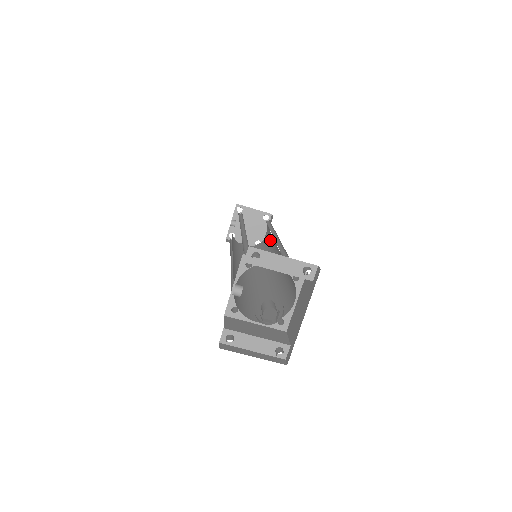
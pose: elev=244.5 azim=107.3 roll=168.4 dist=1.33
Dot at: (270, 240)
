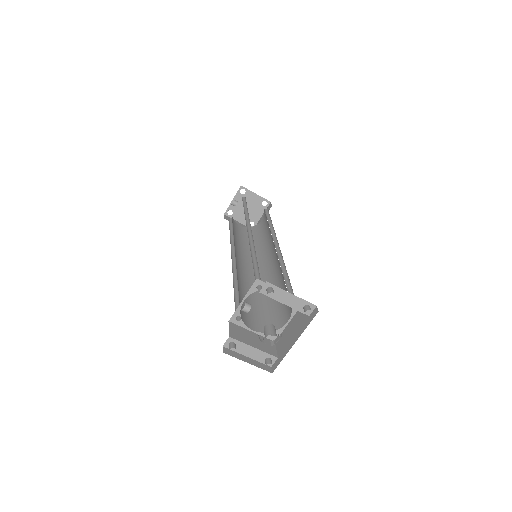
Dot at: (266, 232)
